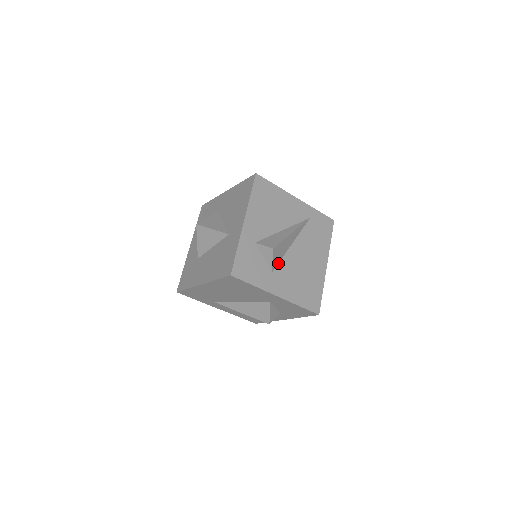
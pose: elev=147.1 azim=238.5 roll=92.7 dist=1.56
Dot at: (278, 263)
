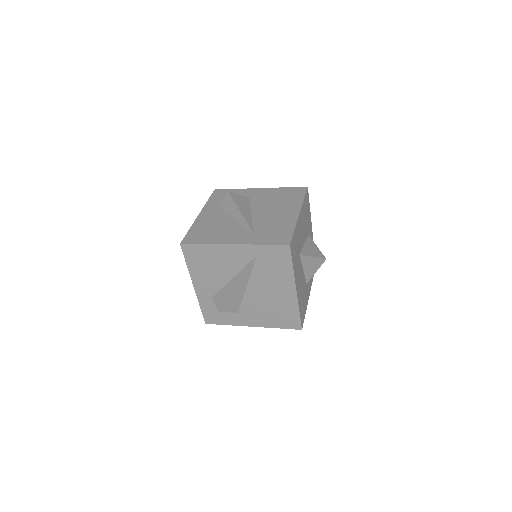
Dot at: (240, 305)
